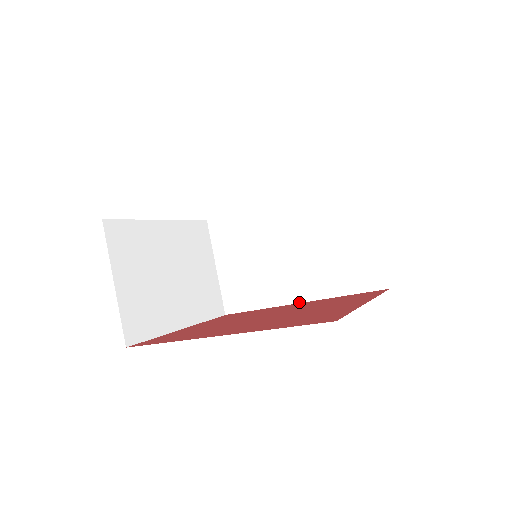
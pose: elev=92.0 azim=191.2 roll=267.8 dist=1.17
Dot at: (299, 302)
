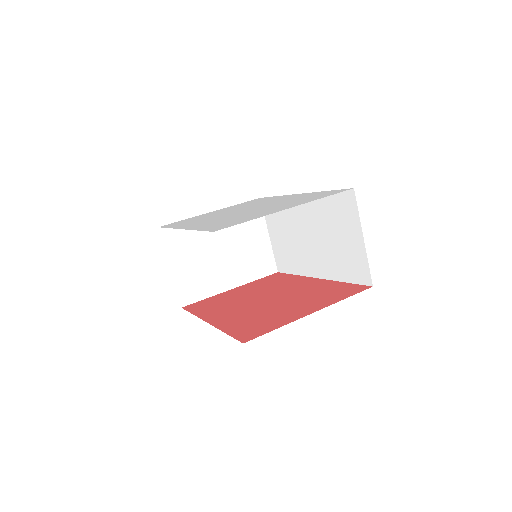
Dot at: (317, 277)
